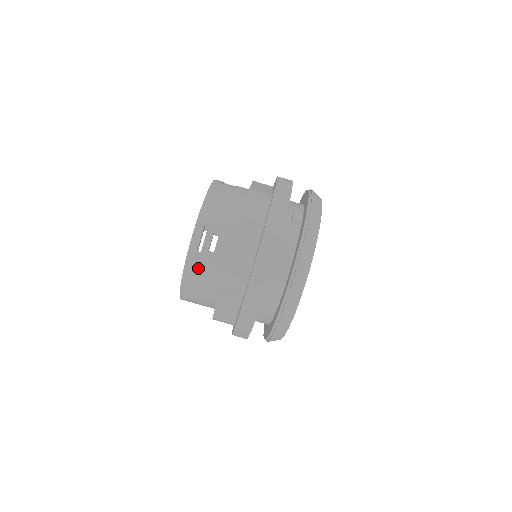
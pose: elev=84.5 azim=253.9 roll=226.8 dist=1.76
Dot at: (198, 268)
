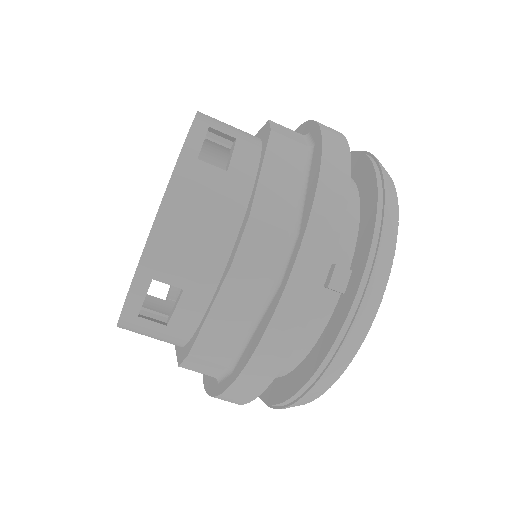
Dot at: (142, 330)
